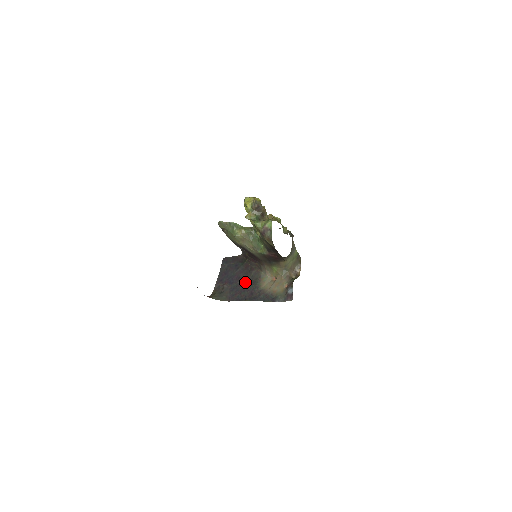
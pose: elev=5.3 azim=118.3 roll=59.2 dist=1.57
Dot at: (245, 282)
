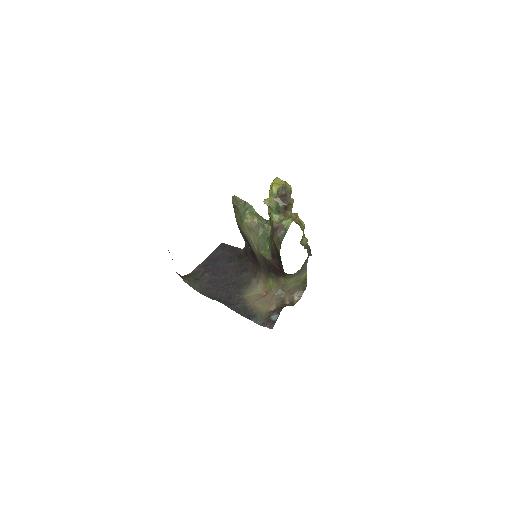
Dot at: (230, 281)
